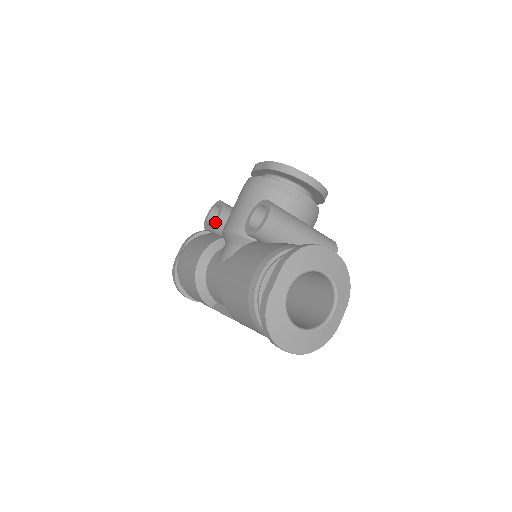
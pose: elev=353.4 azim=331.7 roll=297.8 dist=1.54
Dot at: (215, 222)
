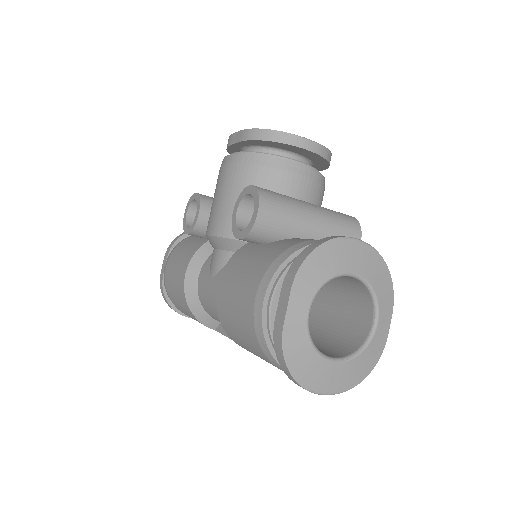
Dot at: (195, 223)
